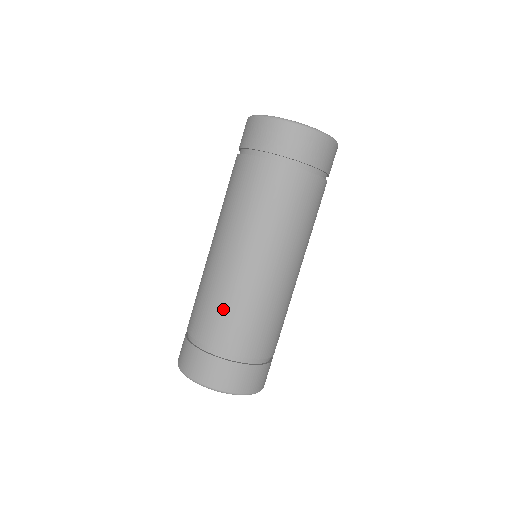
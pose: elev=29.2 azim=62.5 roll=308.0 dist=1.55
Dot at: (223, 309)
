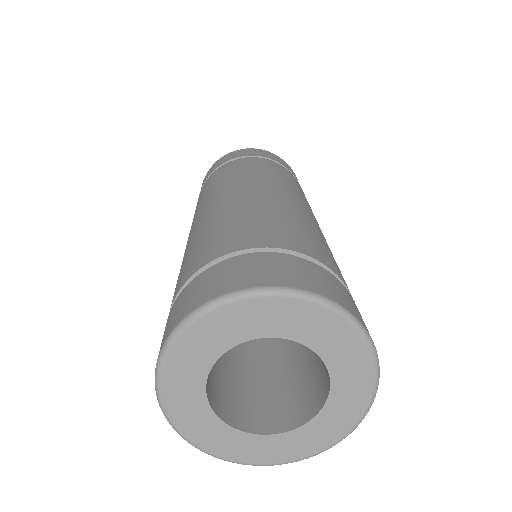
Dot at: (195, 245)
